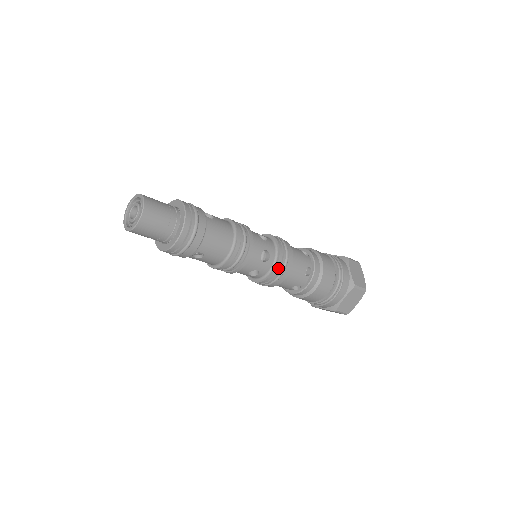
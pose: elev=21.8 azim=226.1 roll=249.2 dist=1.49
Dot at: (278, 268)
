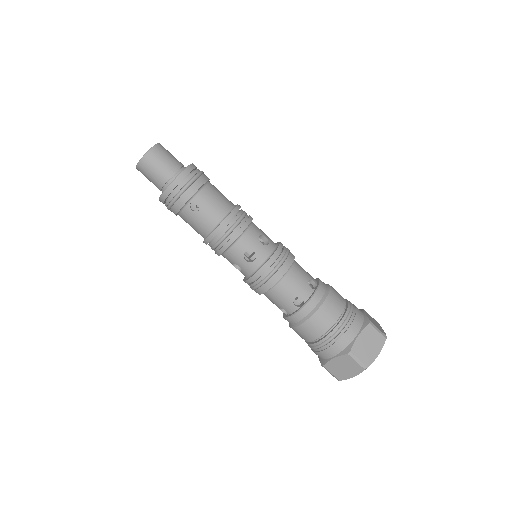
Dot at: (277, 255)
